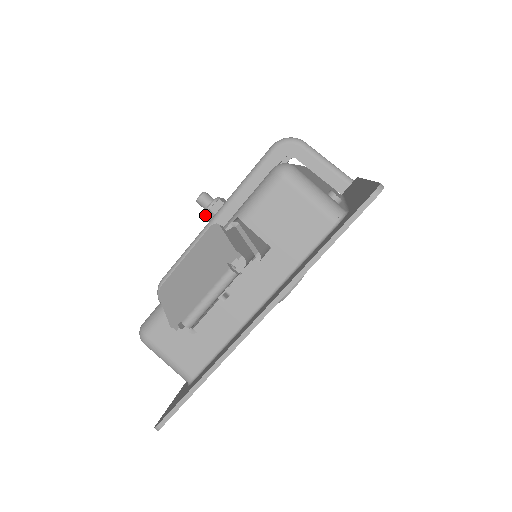
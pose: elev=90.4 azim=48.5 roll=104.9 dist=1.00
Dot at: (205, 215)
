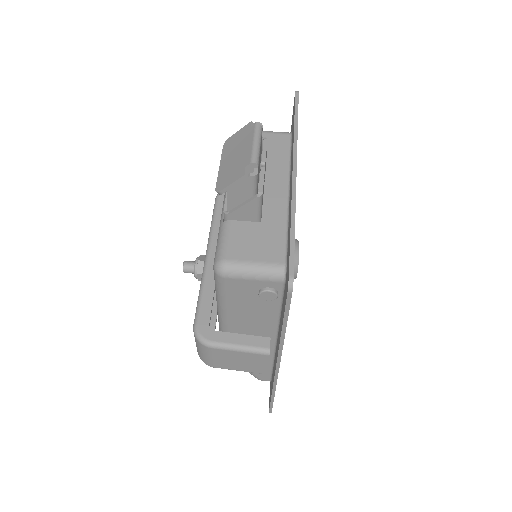
Dot at: (197, 269)
